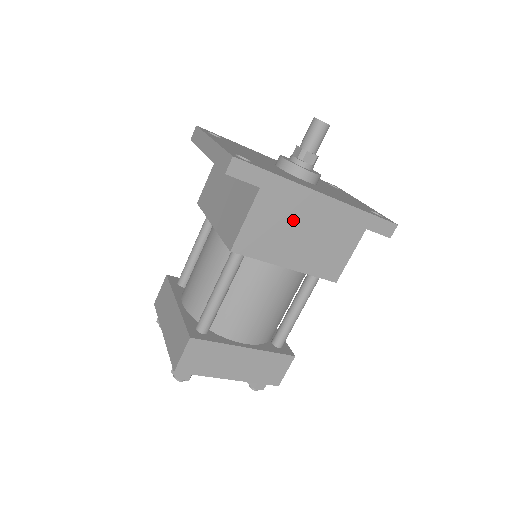
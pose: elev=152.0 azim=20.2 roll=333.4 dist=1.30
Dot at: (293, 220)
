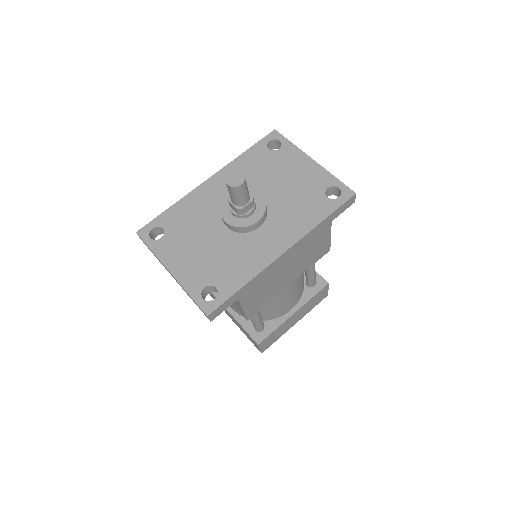
Dot at: (274, 277)
